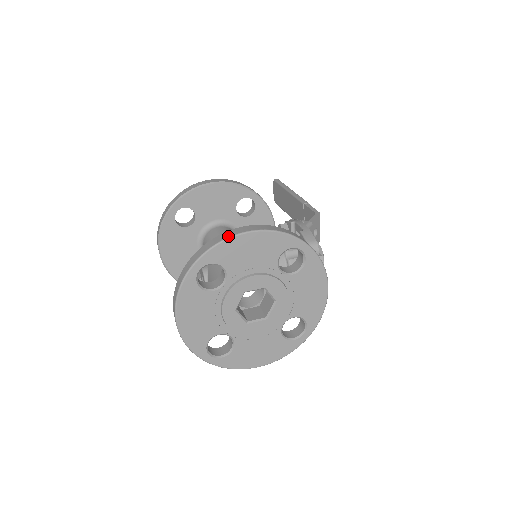
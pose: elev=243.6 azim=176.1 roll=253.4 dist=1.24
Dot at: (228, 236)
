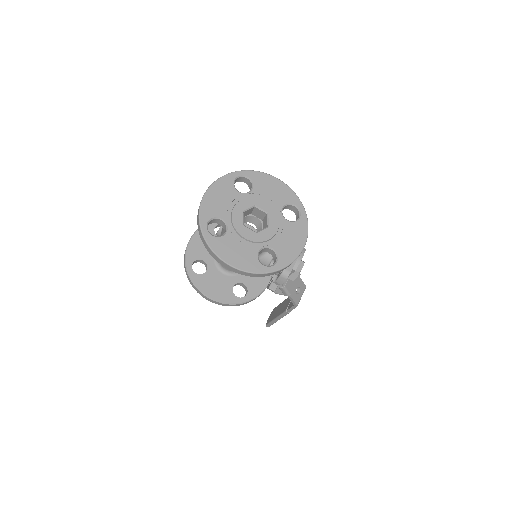
Dot at: (266, 174)
